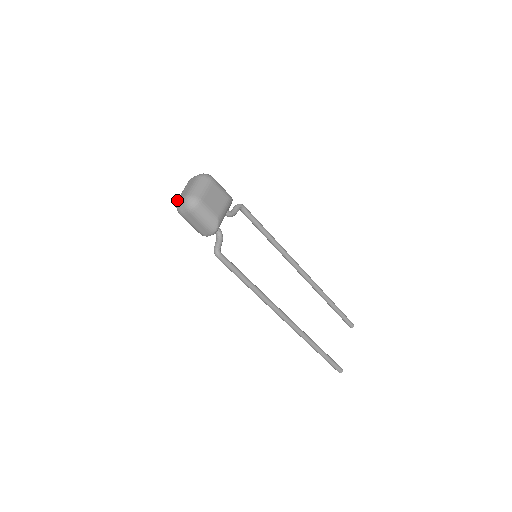
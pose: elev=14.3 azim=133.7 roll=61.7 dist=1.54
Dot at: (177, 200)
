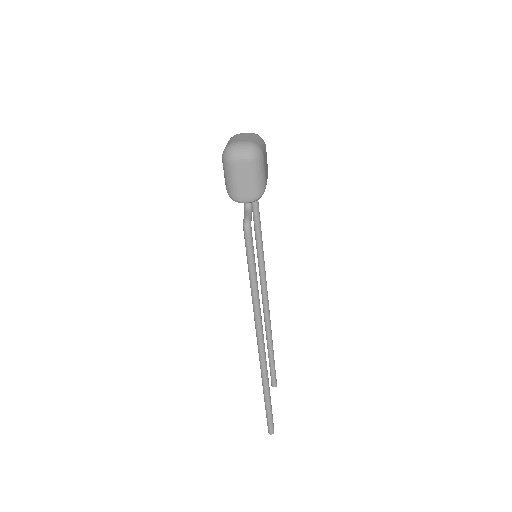
Dot at: (231, 143)
